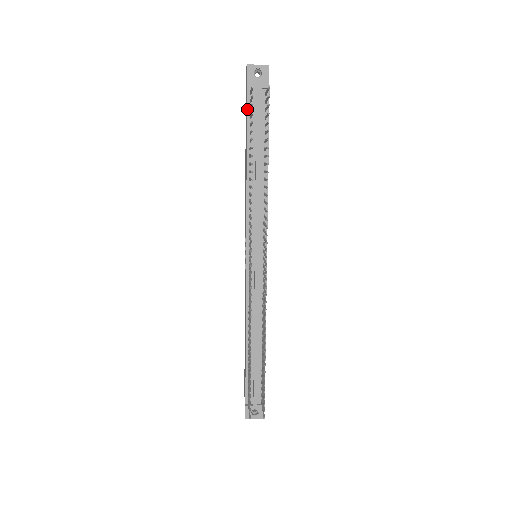
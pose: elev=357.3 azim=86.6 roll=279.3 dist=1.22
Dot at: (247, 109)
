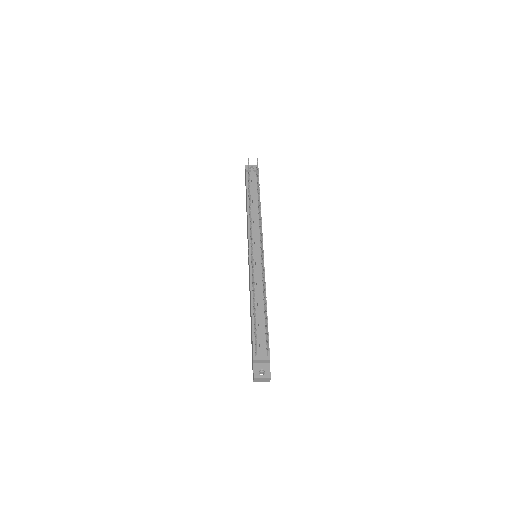
Dot at: (246, 180)
